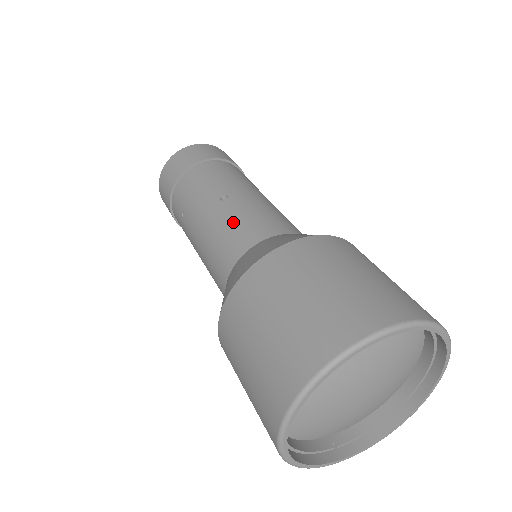
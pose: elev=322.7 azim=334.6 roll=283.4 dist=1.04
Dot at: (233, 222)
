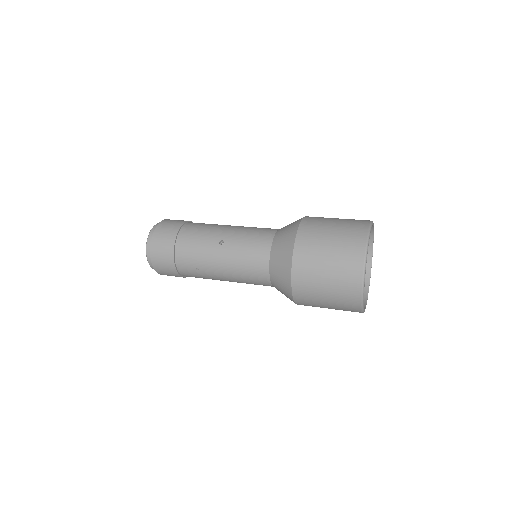
Dot at: (245, 250)
